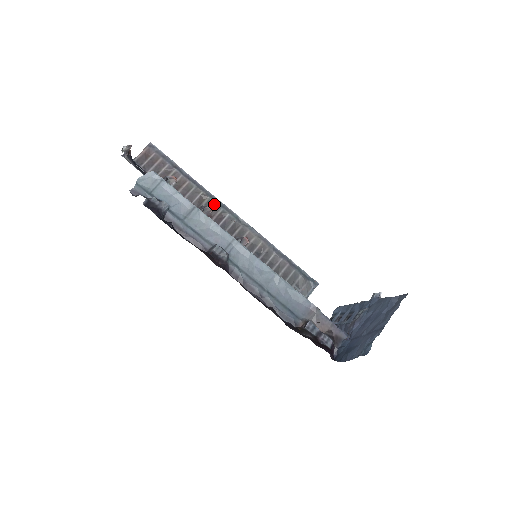
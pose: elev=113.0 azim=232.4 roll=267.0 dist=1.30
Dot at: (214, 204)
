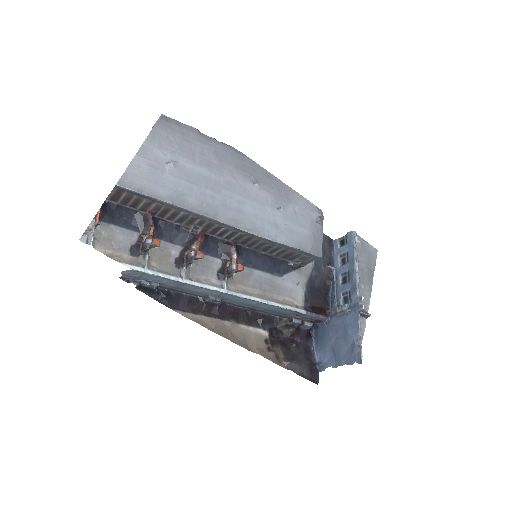
Dot at: (207, 222)
